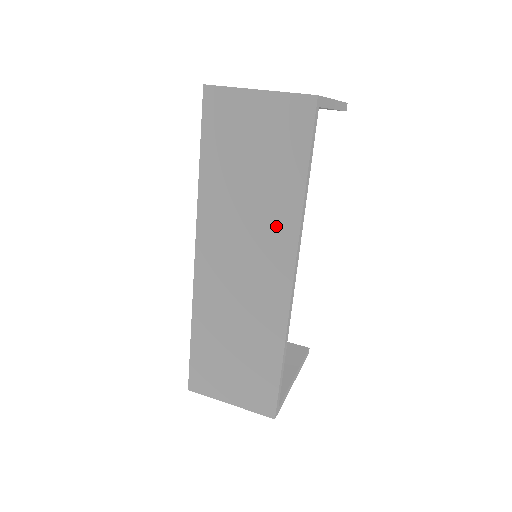
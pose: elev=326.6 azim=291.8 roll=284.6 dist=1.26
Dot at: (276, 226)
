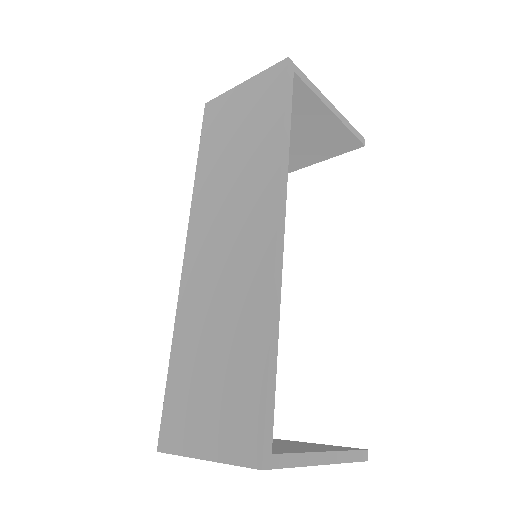
Dot at: (258, 181)
